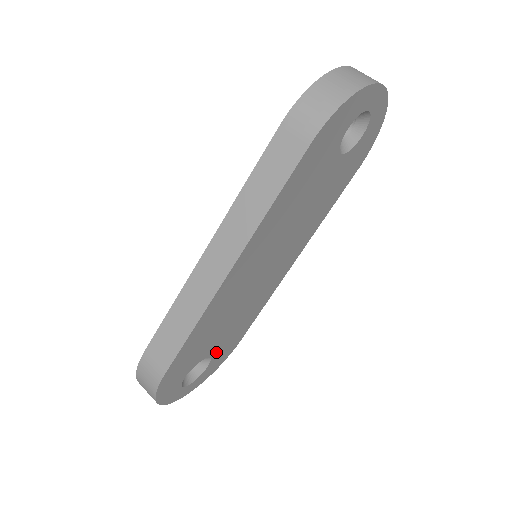
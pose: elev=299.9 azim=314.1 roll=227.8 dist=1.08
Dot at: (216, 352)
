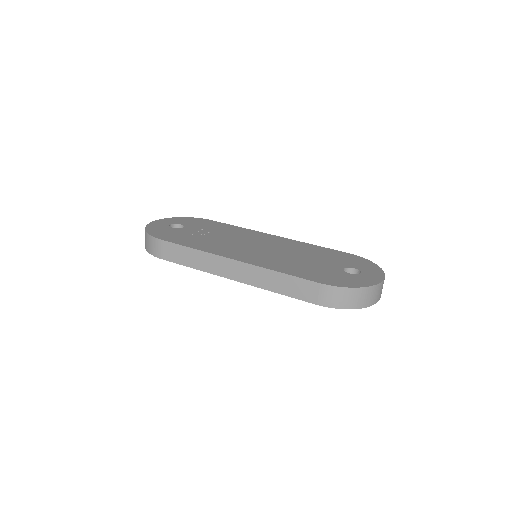
Dot at: occluded
